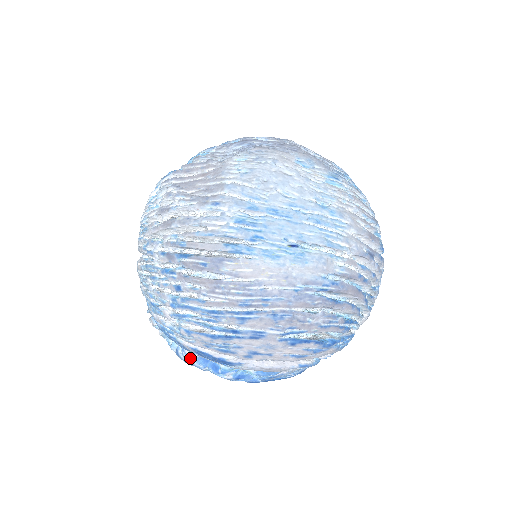
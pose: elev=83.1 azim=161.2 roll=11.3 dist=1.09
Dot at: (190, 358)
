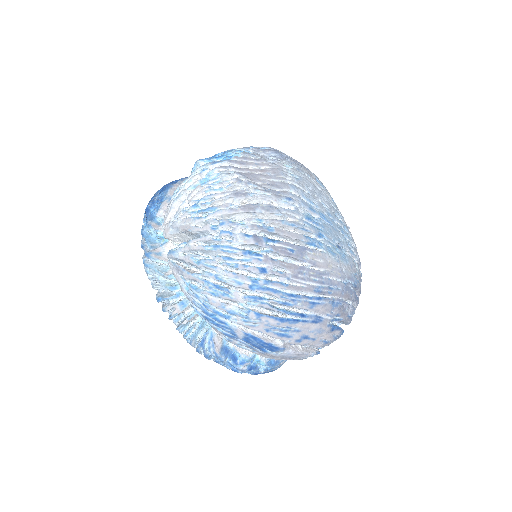
Dot at: (216, 348)
